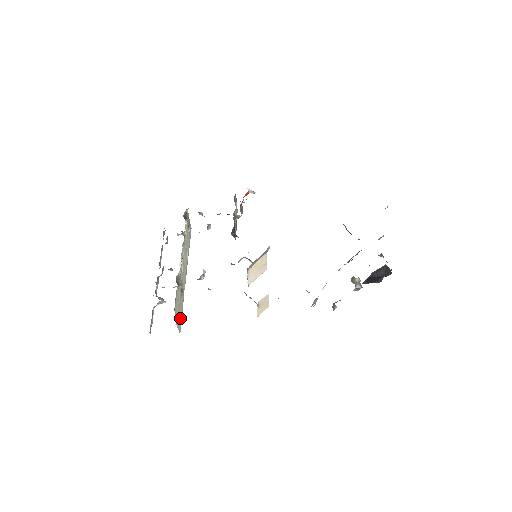
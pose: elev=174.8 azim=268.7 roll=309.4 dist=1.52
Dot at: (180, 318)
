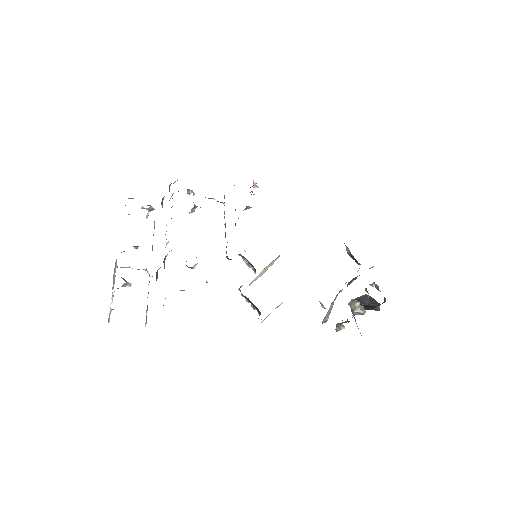
Dot at: occluded
